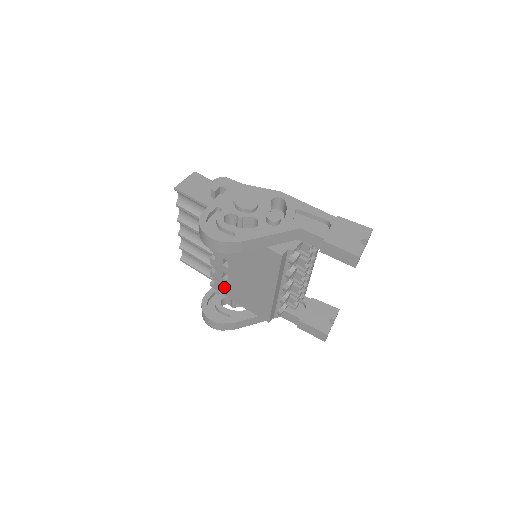
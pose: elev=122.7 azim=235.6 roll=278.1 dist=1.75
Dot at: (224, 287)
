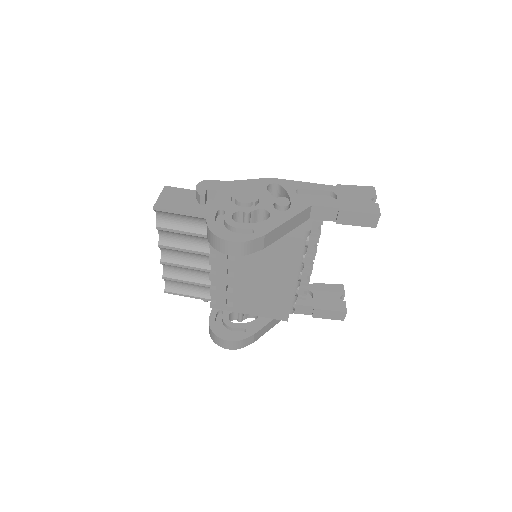
Dot at: (227, 302)
